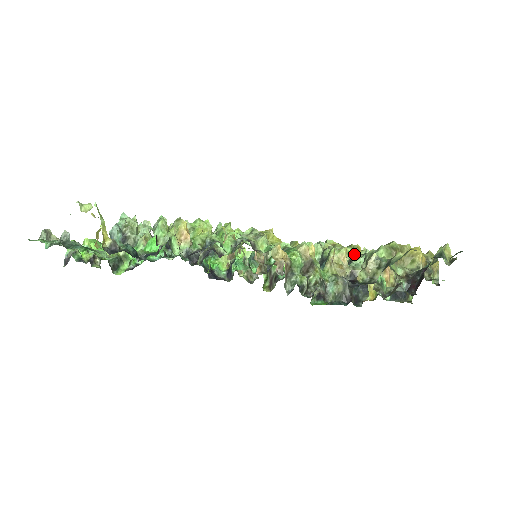
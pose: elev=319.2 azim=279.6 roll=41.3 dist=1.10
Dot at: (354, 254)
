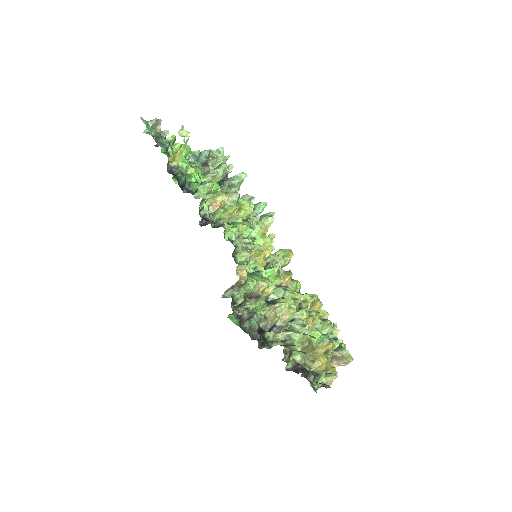
Dot at: (300, 319)
